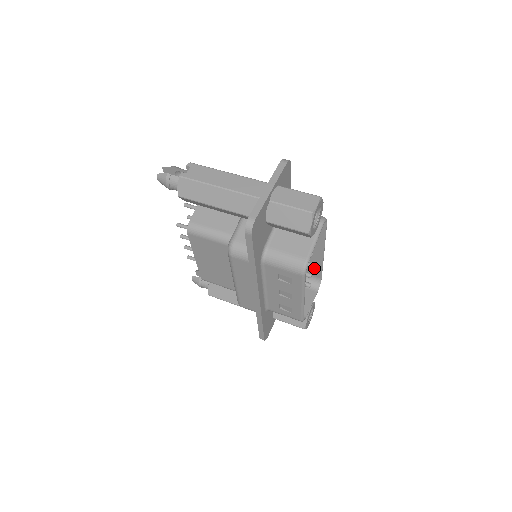
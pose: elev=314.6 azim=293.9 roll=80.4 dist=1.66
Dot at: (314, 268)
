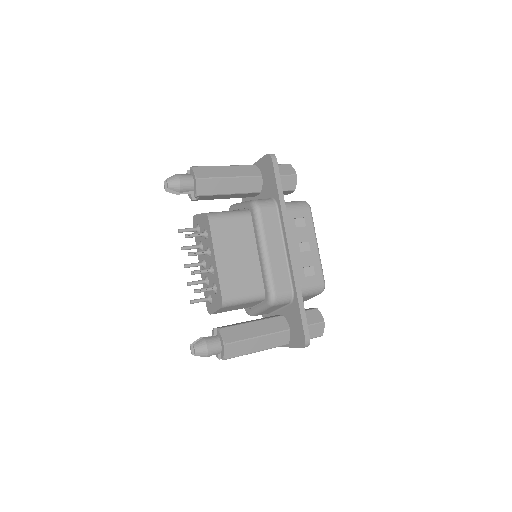
Dot at: occluded
